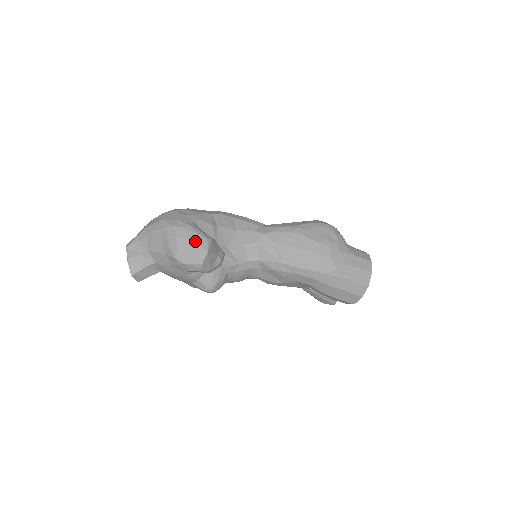
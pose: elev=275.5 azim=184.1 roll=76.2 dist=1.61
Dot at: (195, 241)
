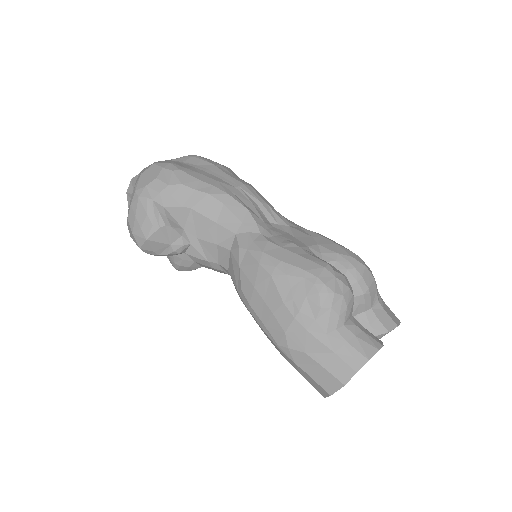
Dot at: (140, 221)
